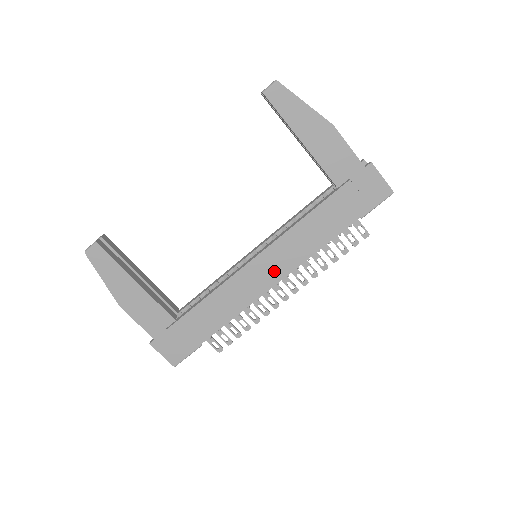
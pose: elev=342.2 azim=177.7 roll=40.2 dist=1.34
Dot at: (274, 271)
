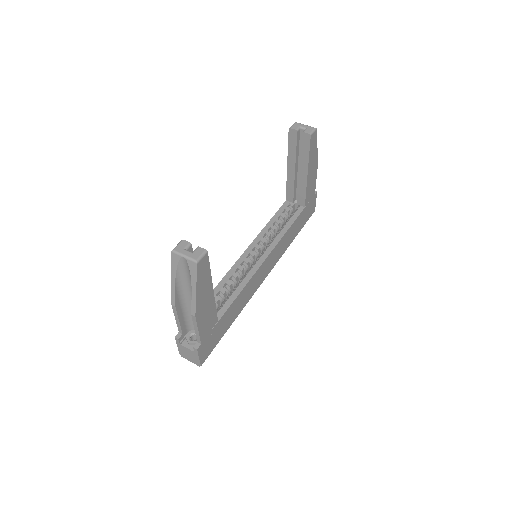
Dot at: (269, 268)
